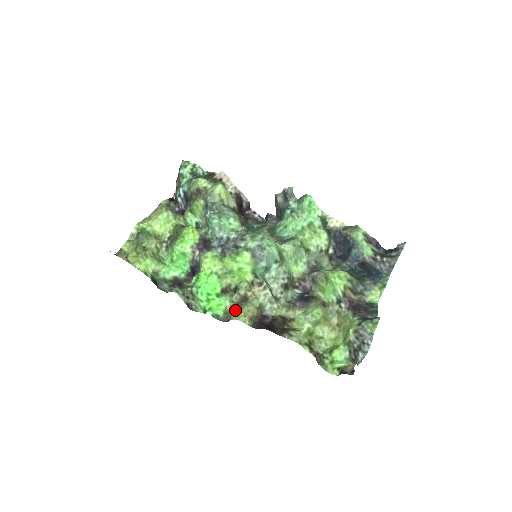
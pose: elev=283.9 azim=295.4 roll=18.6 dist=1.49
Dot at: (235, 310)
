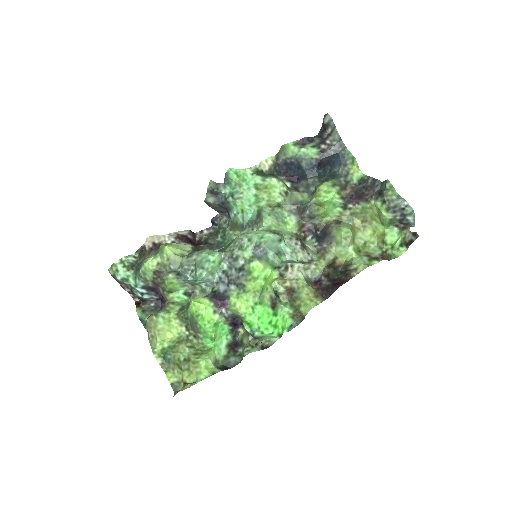
Dot at: (299, 306)
